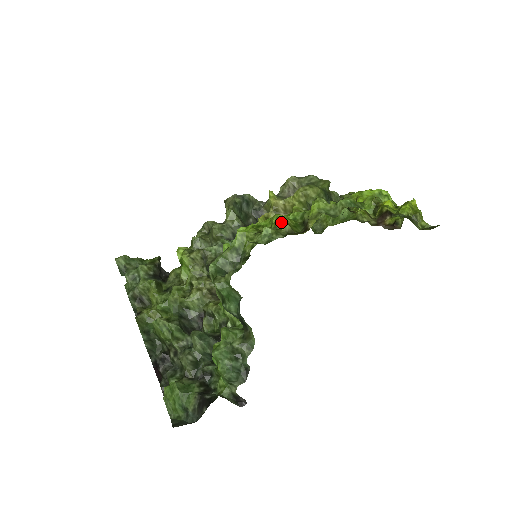
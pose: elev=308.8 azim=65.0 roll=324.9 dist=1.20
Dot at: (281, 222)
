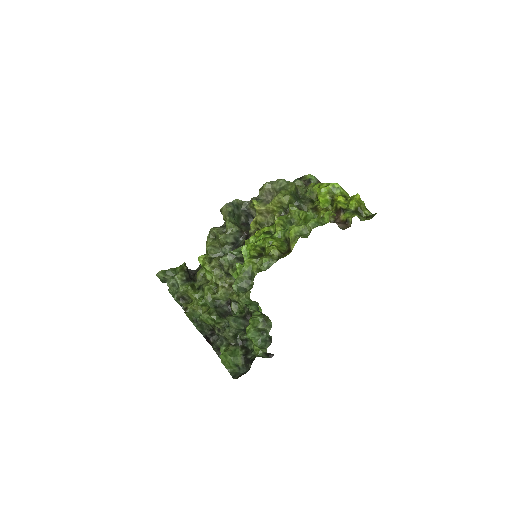
Dot at: (272, 250)
